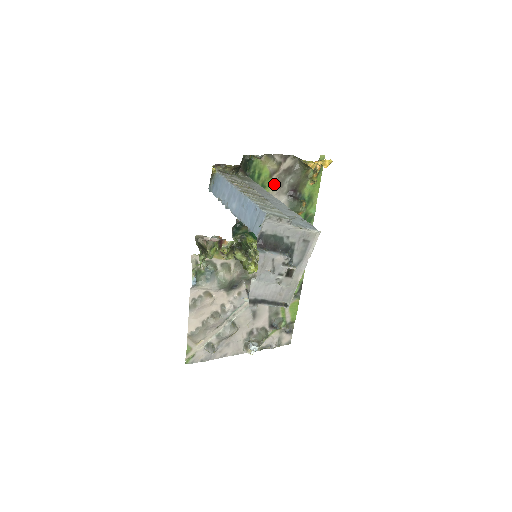
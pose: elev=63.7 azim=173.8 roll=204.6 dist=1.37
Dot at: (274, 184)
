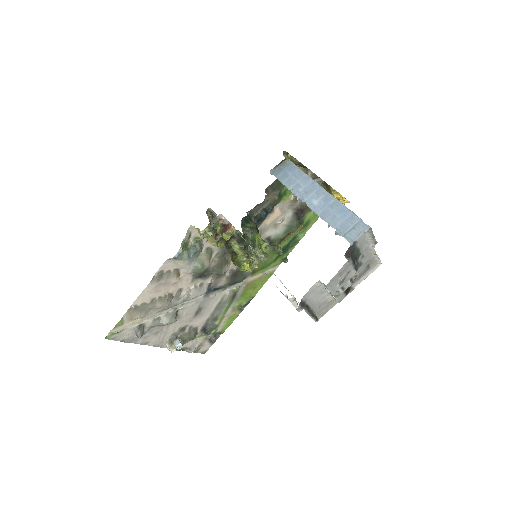
Dot at: (293, 196)
